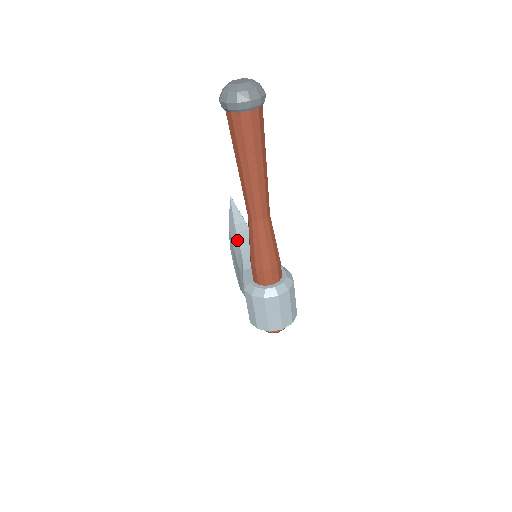
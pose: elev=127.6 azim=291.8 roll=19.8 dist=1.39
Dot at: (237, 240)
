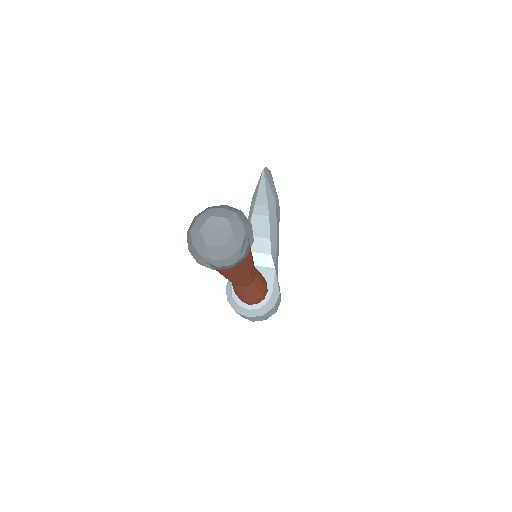
Dot at: occluded
